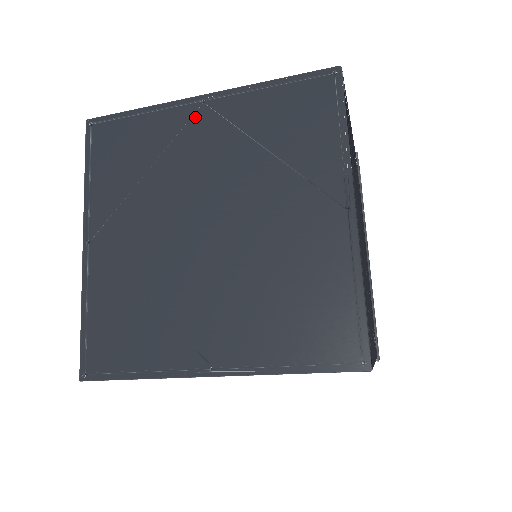
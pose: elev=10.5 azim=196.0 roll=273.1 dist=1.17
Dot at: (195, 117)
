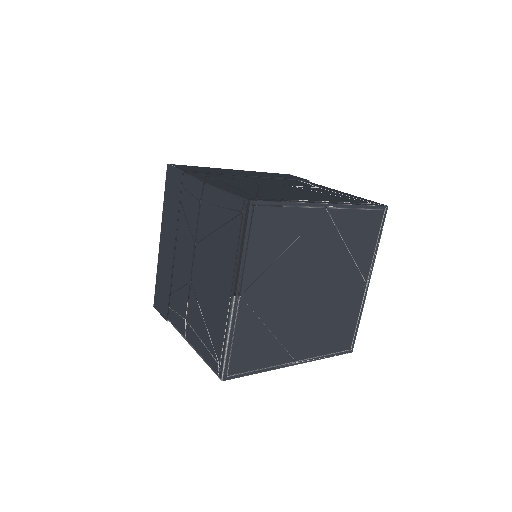
Dot at: (320, 218)
